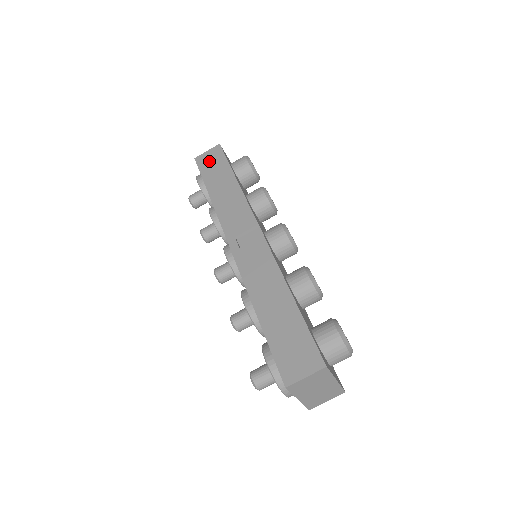
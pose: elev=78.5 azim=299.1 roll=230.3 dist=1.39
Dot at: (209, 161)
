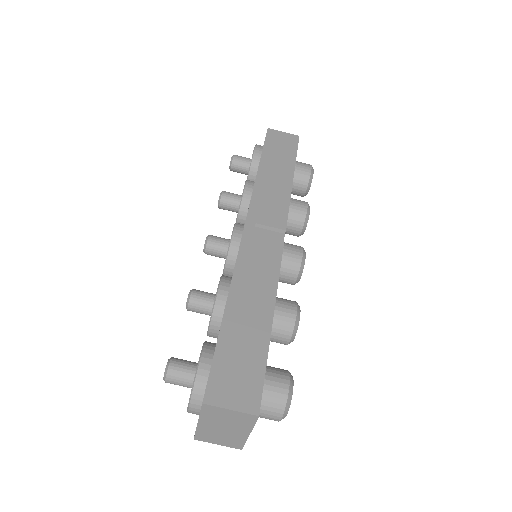
Dot at: (279, 141)
